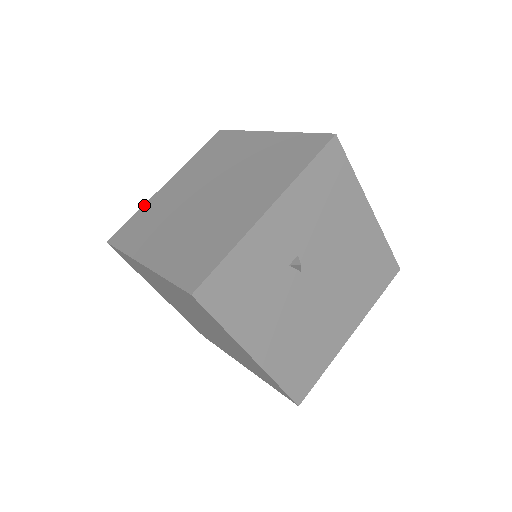
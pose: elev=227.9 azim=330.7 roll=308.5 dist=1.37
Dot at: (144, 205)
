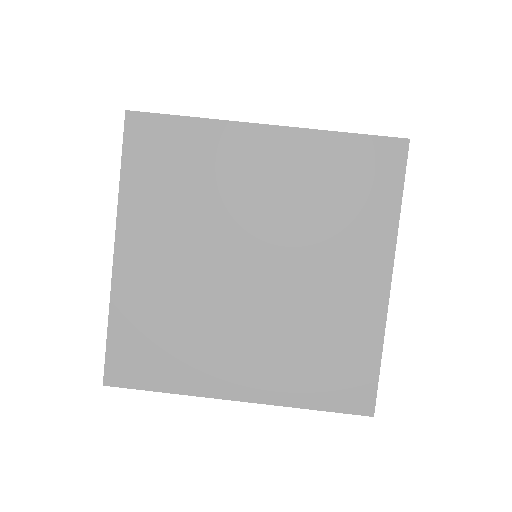
Dot at: occluded
